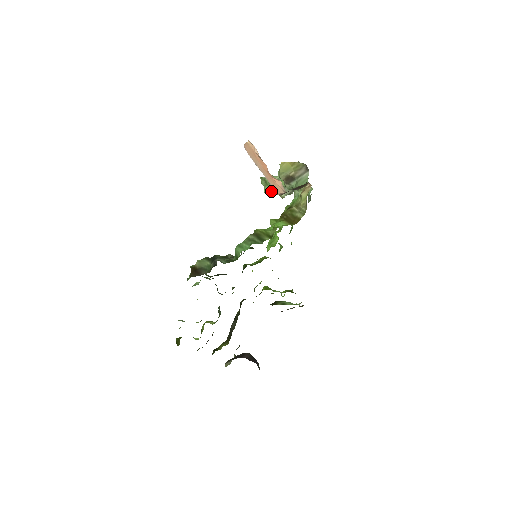
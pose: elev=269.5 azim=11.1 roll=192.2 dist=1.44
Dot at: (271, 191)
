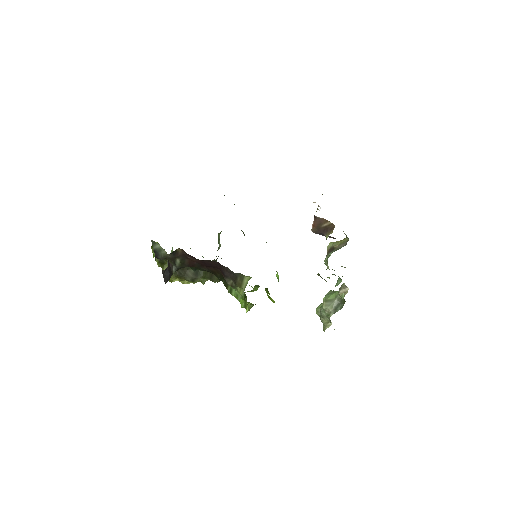
Dot at: (321, 309)
